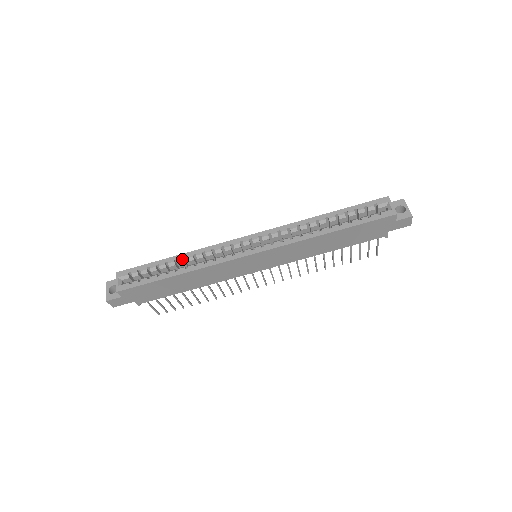
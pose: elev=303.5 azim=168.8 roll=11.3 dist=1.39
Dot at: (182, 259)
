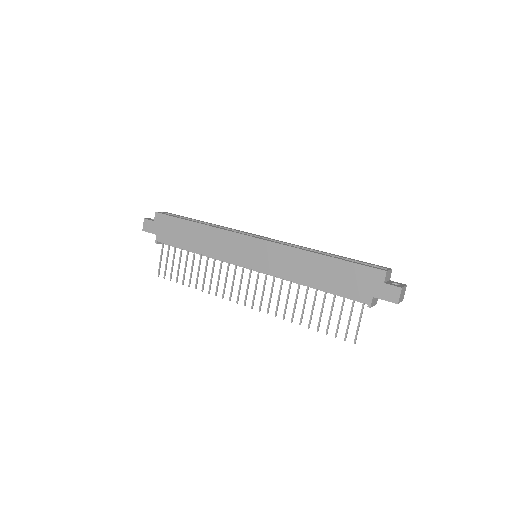
Dot at: (210, 224)
